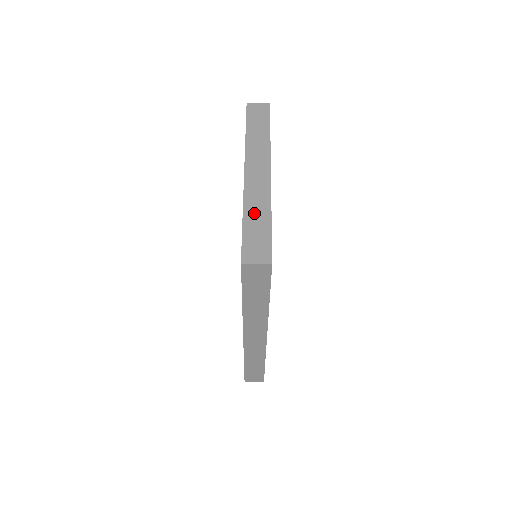
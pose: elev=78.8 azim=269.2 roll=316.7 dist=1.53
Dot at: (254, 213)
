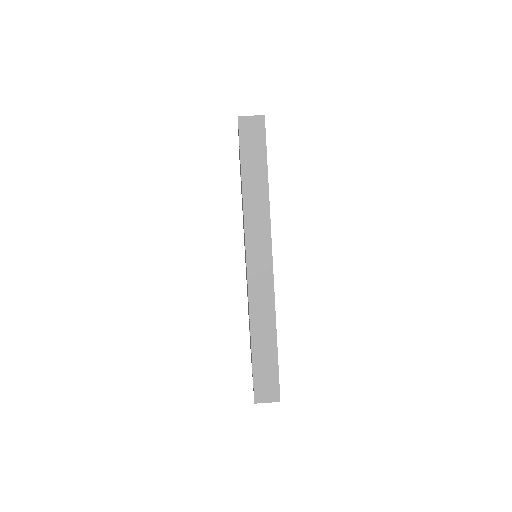
Dot at: occluded
